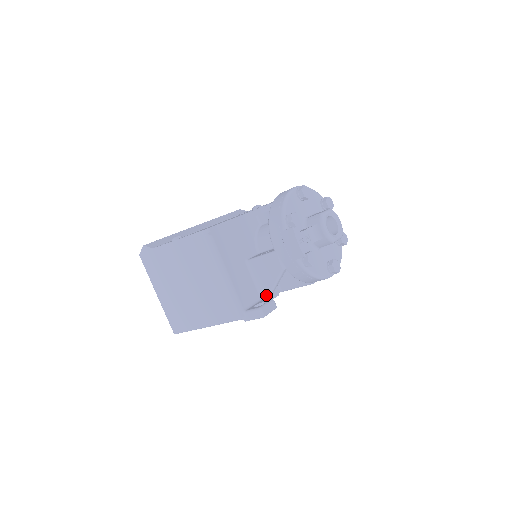
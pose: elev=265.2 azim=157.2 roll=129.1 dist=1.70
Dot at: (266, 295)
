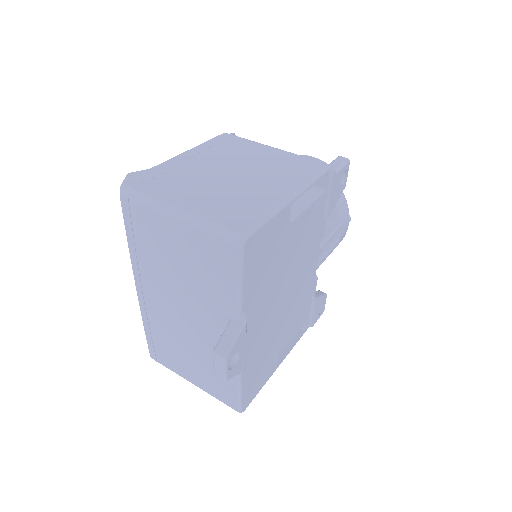
Dot at: occluded
